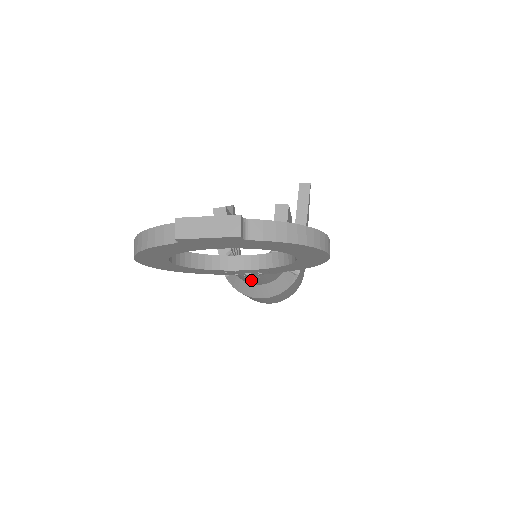
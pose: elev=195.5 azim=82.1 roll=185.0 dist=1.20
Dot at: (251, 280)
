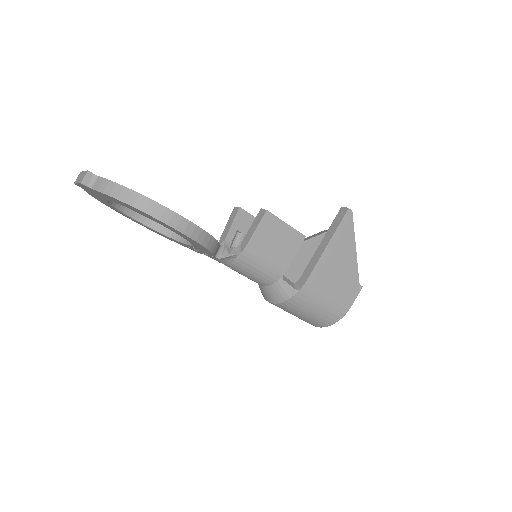
Dot at: occluded
